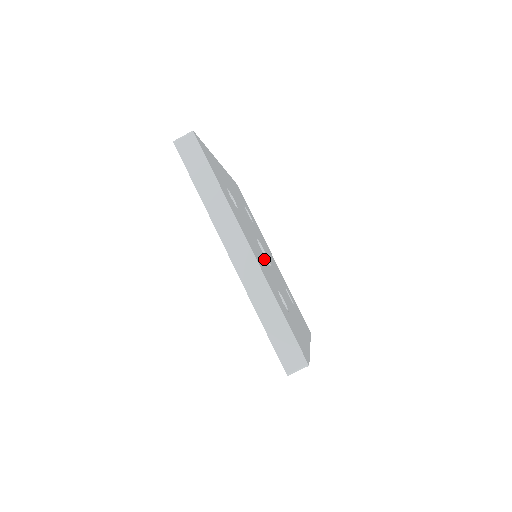
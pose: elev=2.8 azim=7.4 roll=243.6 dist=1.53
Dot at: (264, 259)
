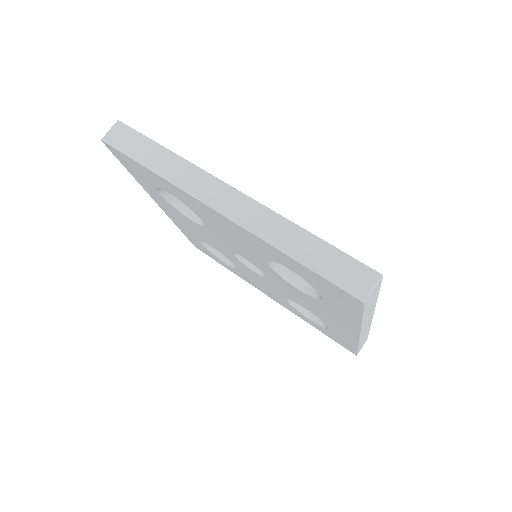
Dot at: occluded
